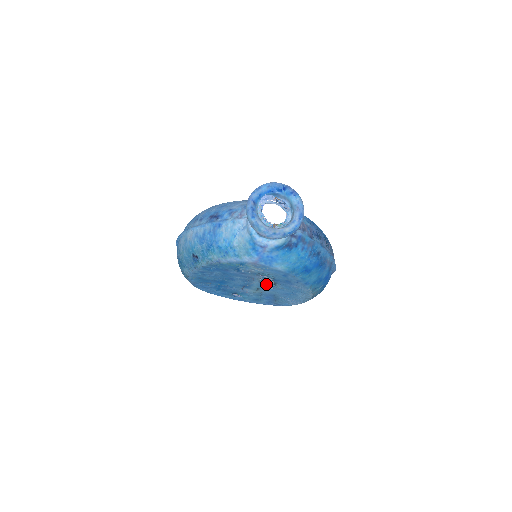
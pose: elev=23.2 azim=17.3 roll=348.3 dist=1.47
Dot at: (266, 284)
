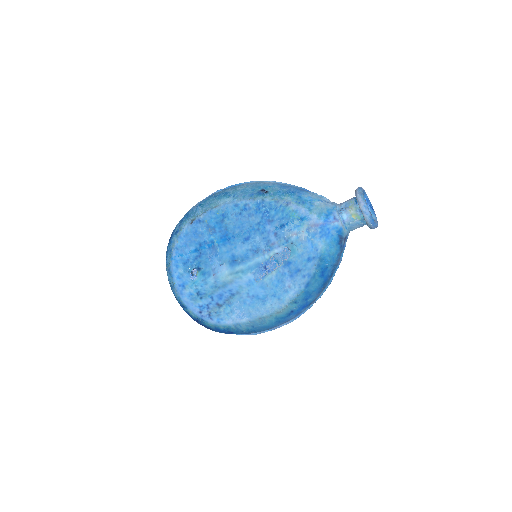
Dot at: (264, 267)
